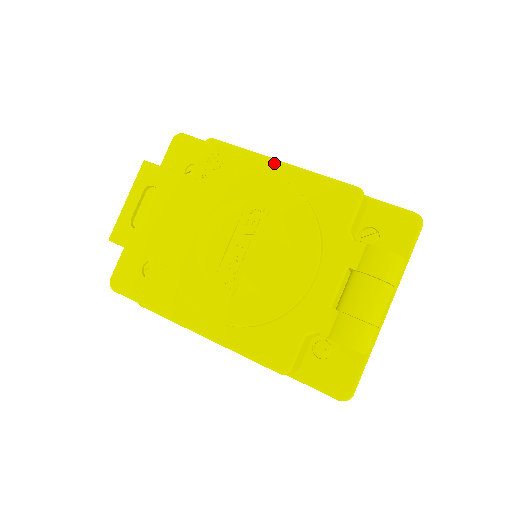
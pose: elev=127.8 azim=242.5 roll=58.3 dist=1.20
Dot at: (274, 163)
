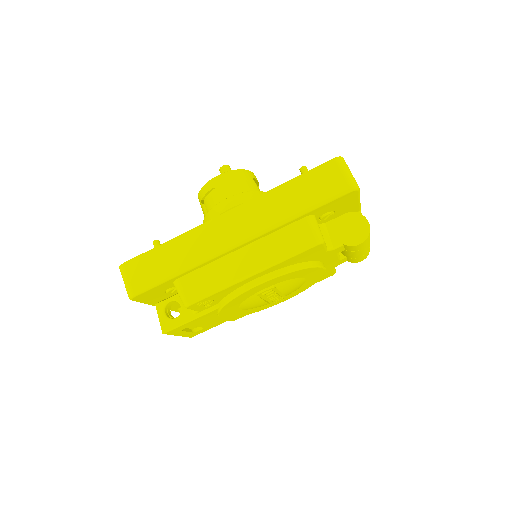
Dot at: (248, 279)
